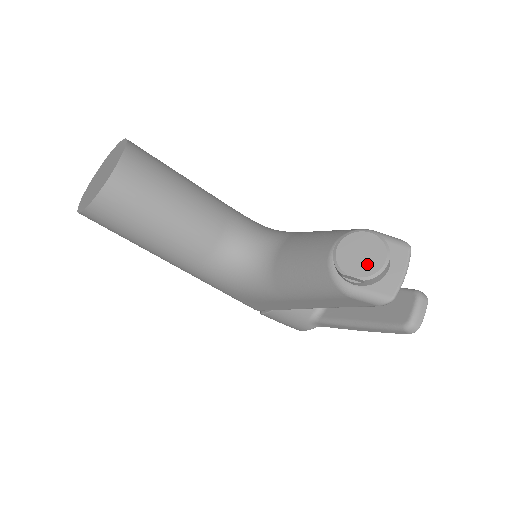
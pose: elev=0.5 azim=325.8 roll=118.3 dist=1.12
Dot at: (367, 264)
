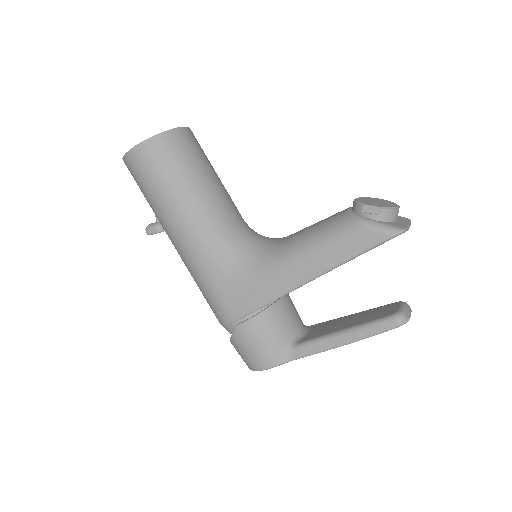
Dot at: (383, 204)
